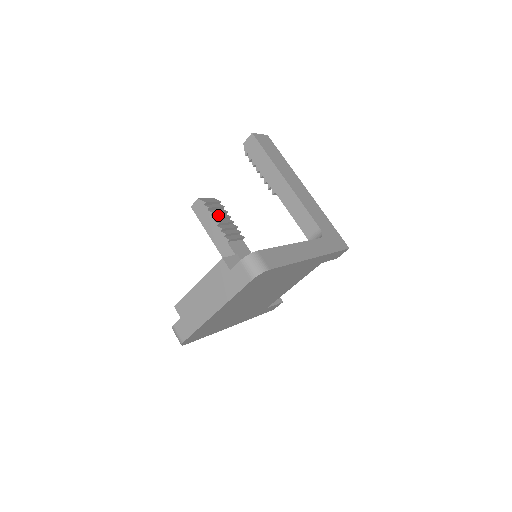
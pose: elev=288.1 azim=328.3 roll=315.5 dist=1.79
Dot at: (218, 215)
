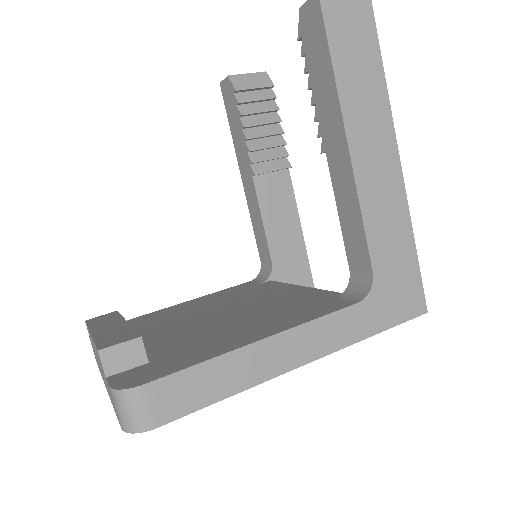
Dot at: (256, 116)
